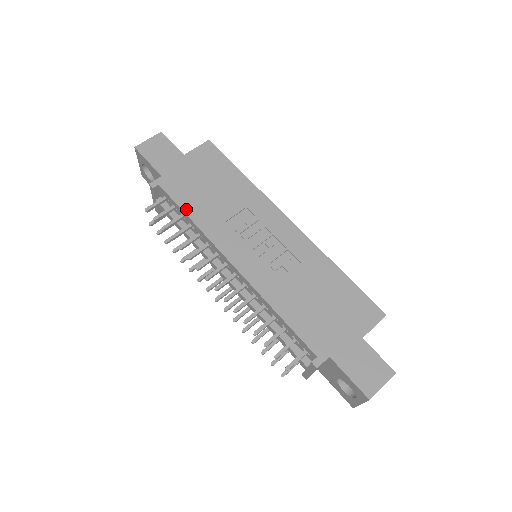
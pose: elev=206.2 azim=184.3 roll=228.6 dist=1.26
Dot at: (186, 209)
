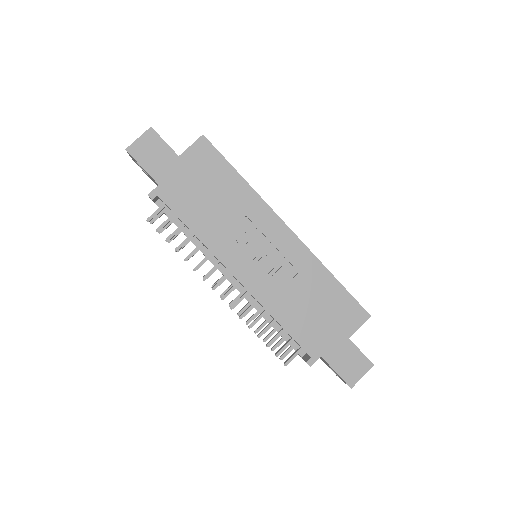
Dot at: (188, 222)
